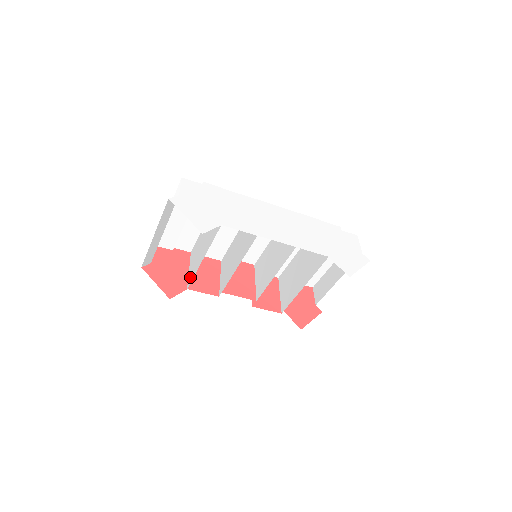
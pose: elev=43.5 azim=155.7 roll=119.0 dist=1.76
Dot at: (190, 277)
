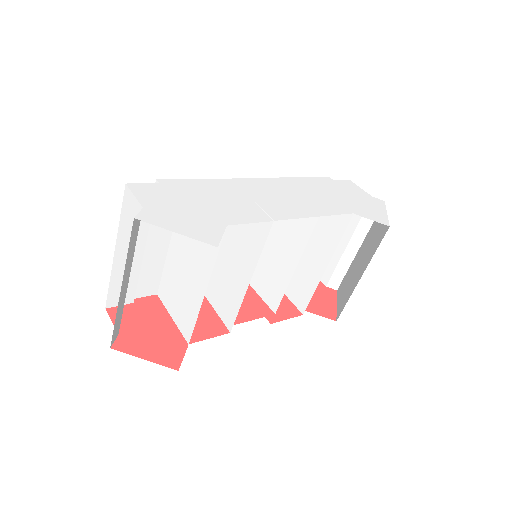
Dot at: (185, 326)
